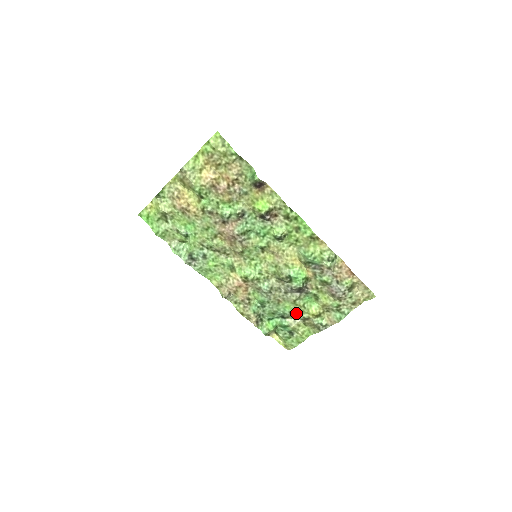
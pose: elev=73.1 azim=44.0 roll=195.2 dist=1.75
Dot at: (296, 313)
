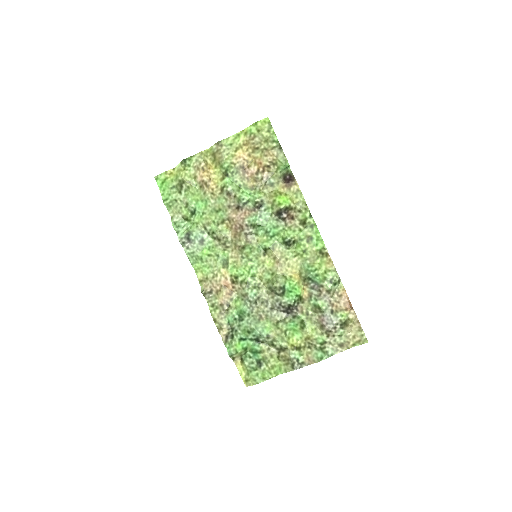
Dot at: (274, 339)
